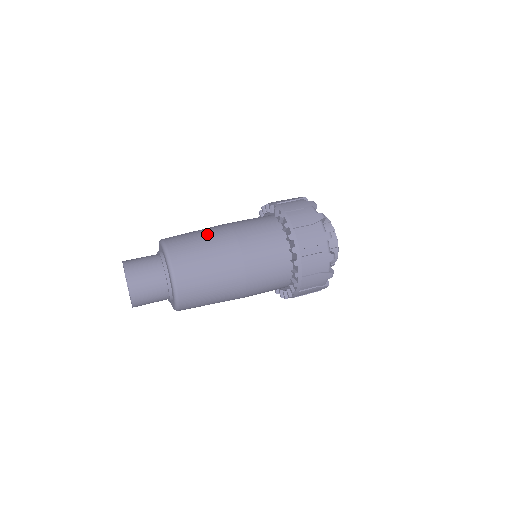
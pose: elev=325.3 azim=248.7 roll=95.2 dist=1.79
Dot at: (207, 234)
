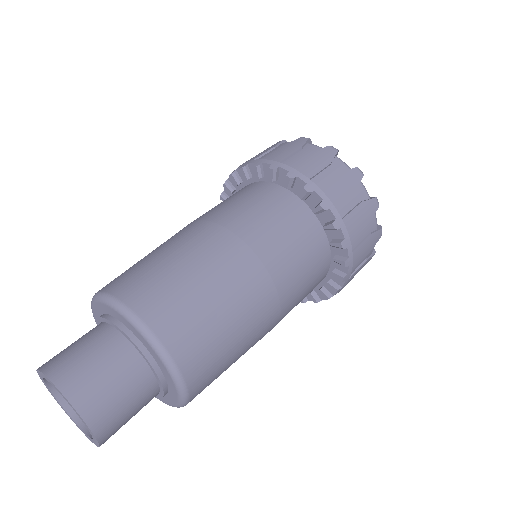
Dot at: (198, 260)
